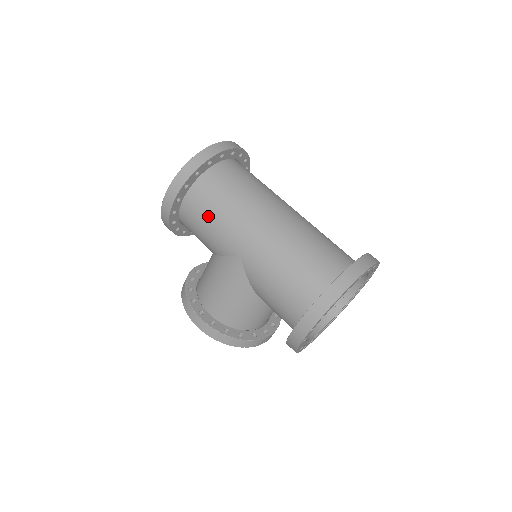
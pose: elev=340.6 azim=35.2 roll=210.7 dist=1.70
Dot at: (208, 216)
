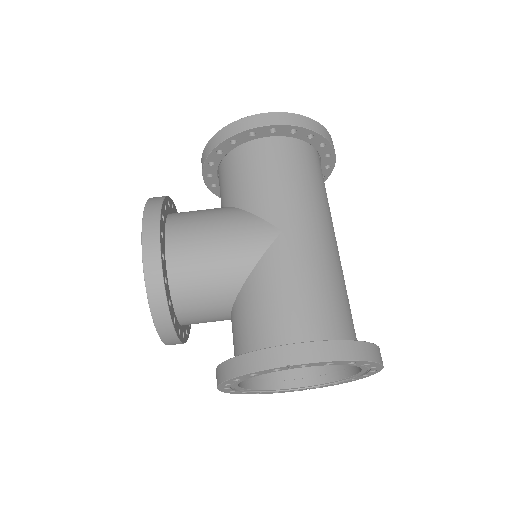
Dot at: (284, 171)
